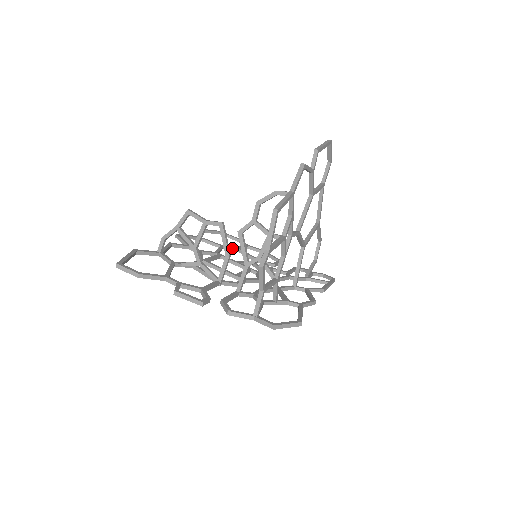
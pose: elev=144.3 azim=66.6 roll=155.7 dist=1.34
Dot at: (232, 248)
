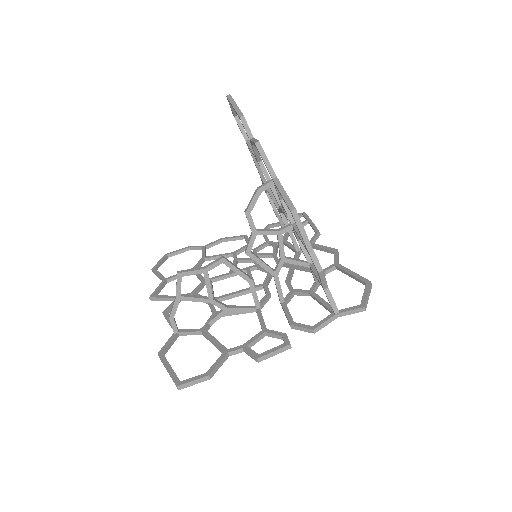
Dot at: (201, 262)
